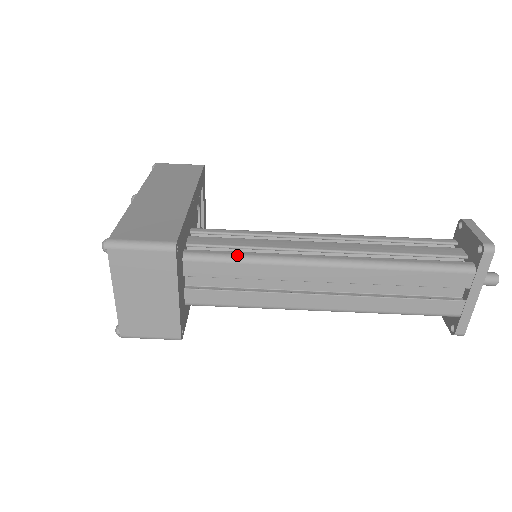
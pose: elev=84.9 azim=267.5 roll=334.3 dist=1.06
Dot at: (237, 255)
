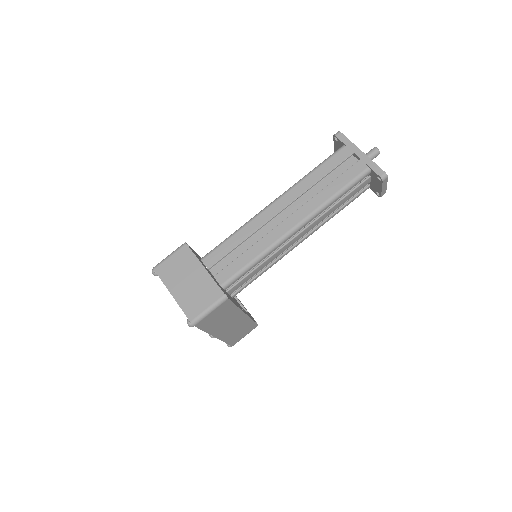
Dot at: (227, 238)
